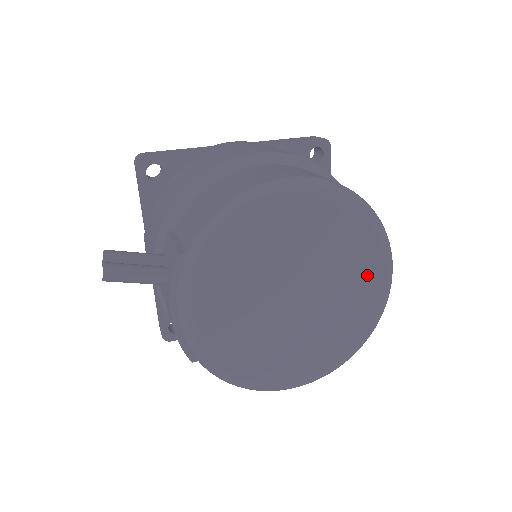
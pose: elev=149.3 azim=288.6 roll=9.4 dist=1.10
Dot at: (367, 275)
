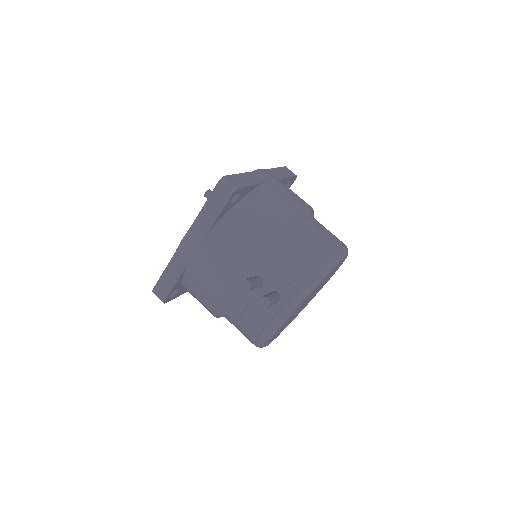
Dot at: occluded
